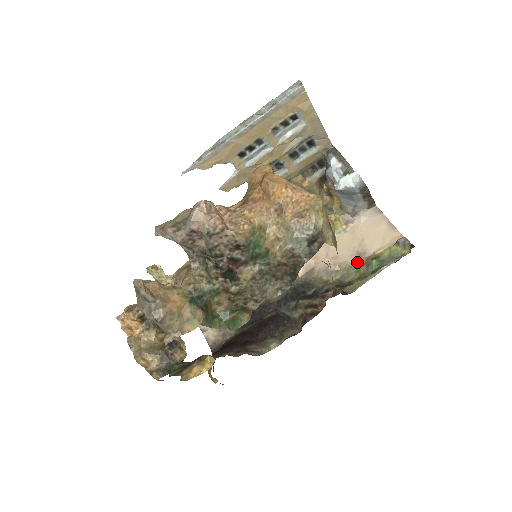
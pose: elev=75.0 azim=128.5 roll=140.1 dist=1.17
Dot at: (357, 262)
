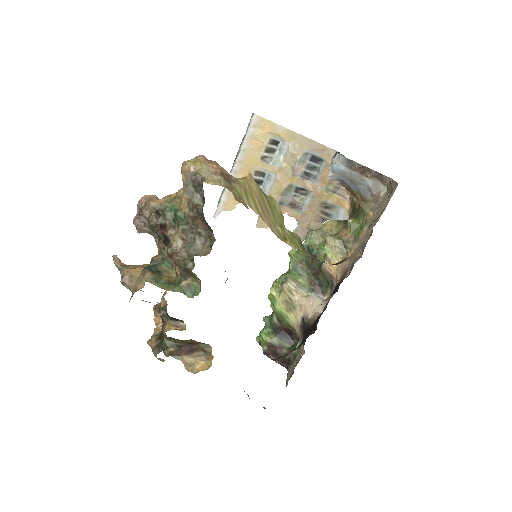
Dot at: (369, 238)
